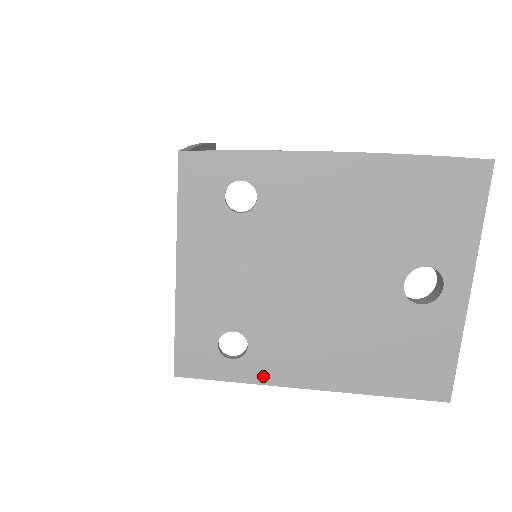
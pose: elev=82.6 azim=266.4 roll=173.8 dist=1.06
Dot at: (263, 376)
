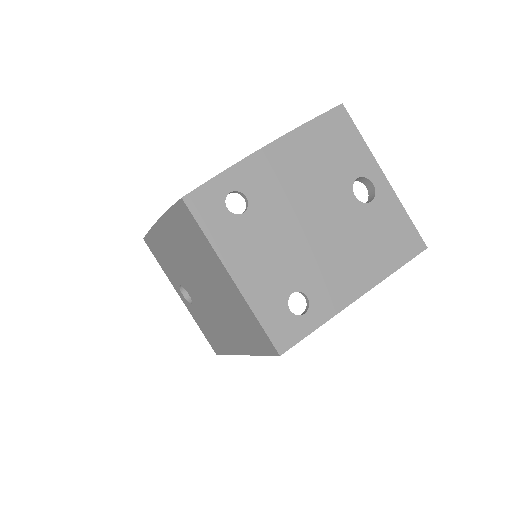
Dot at: (329, 310)
